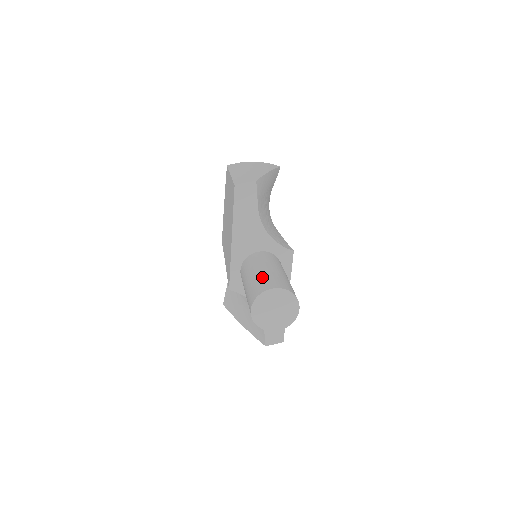
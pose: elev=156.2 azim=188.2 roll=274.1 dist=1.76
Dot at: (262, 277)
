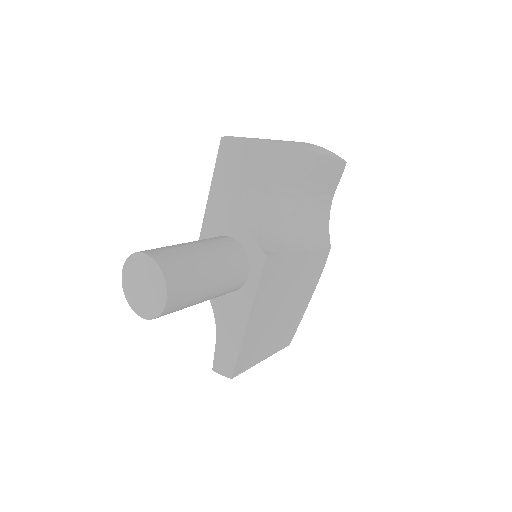
Dot at: (168, 246)
